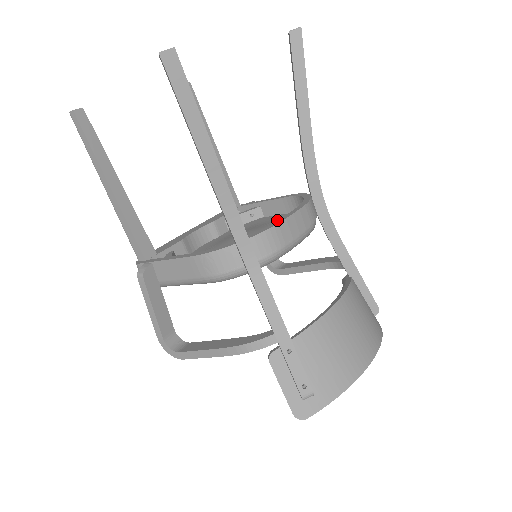
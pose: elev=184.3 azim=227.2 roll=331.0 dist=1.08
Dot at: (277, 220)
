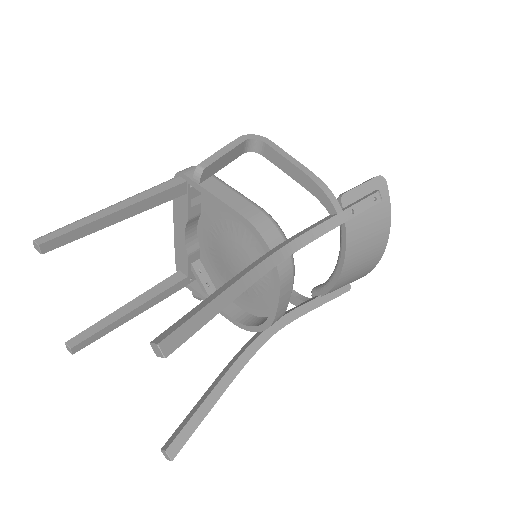
Dot at: (248, 229)
